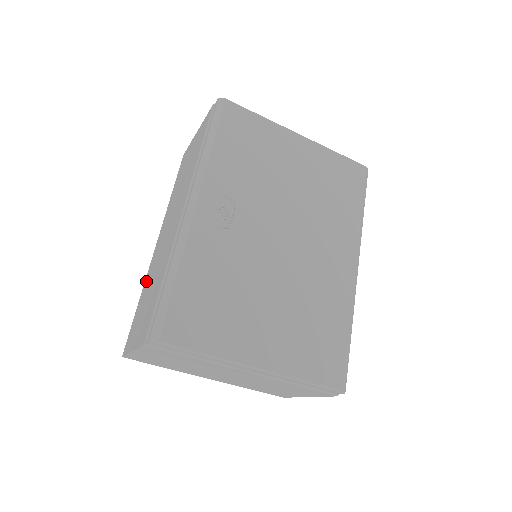
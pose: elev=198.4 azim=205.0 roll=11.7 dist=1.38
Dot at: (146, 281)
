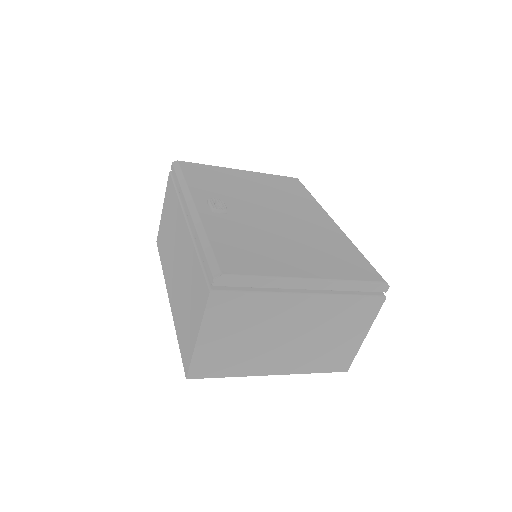
Dot at: (176, 315)
